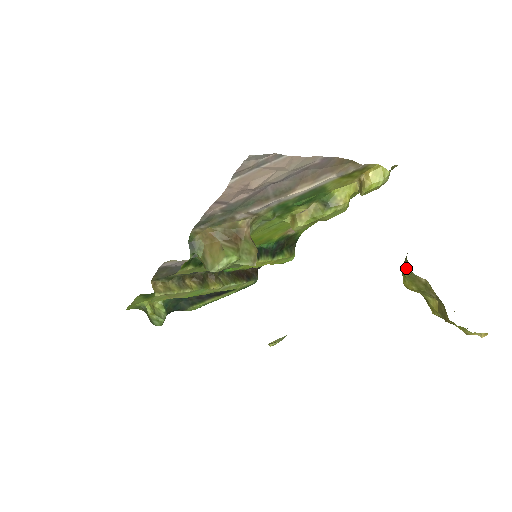
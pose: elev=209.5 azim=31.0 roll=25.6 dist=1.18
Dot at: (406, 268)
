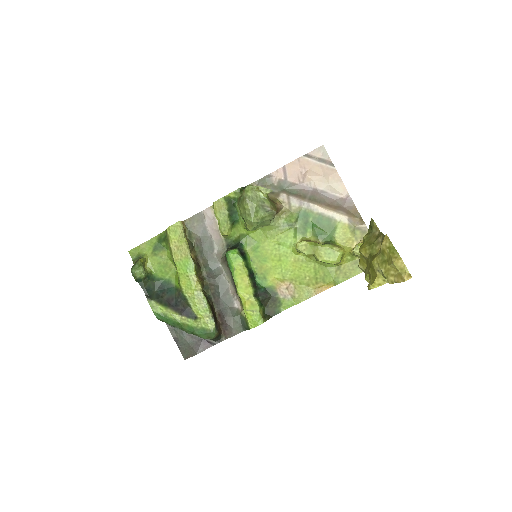
Dot at: (368, 233)
